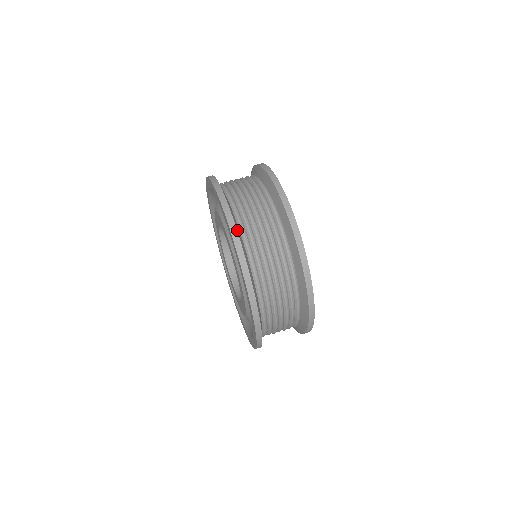
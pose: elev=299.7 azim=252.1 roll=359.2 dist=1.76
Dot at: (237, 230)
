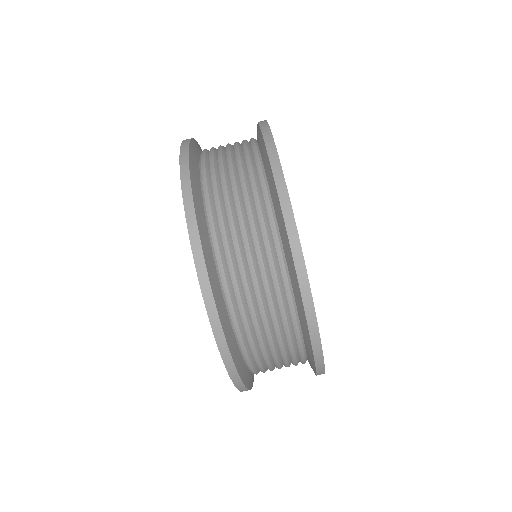
Dot at: (250, 388)
